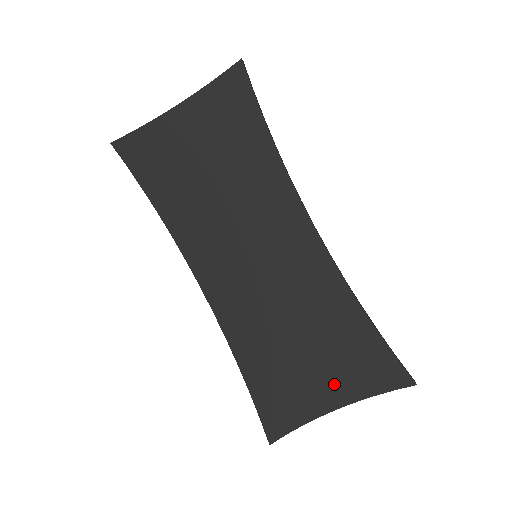
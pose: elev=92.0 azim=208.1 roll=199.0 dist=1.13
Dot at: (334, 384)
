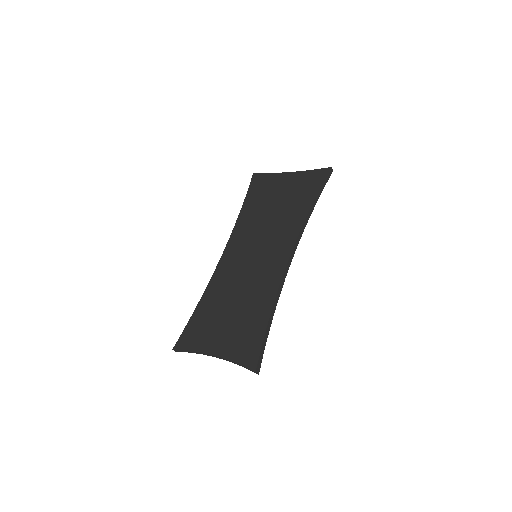
Dot at: (224, 341)
